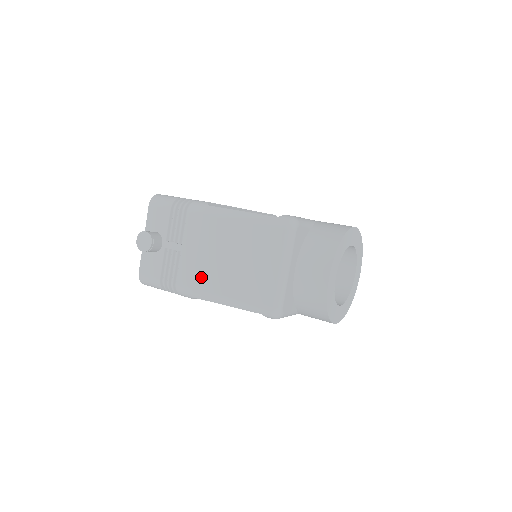
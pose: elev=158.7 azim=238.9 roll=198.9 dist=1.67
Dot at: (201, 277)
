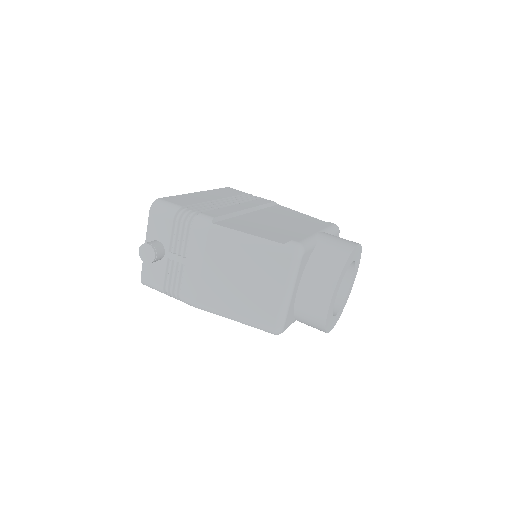
Dot at: (205, 292)
